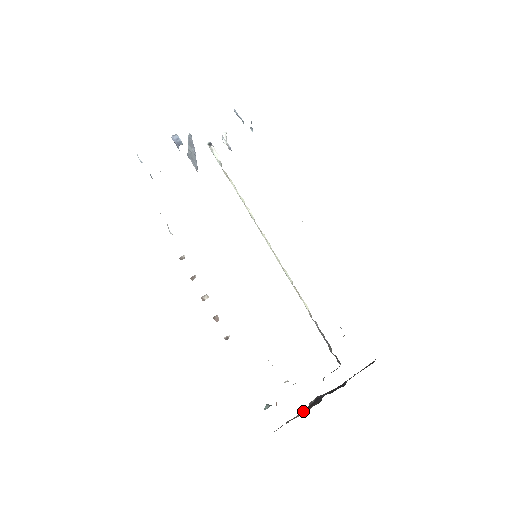
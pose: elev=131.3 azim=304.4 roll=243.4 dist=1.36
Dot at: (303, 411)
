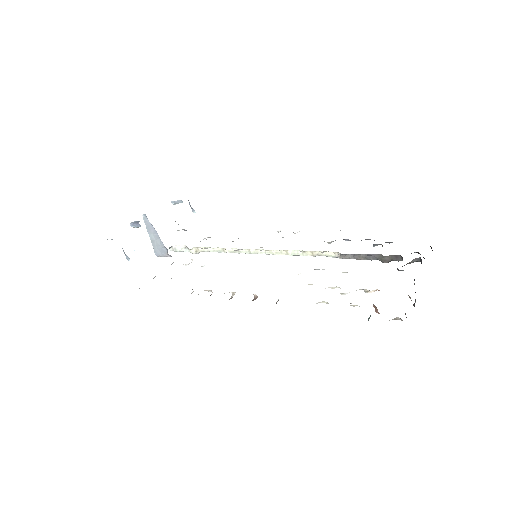
Dot at: occluded
